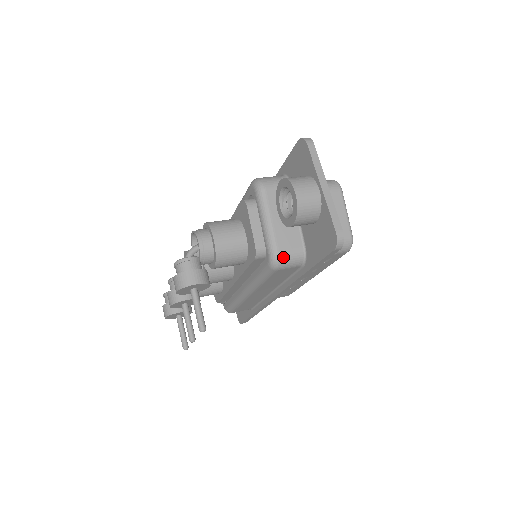
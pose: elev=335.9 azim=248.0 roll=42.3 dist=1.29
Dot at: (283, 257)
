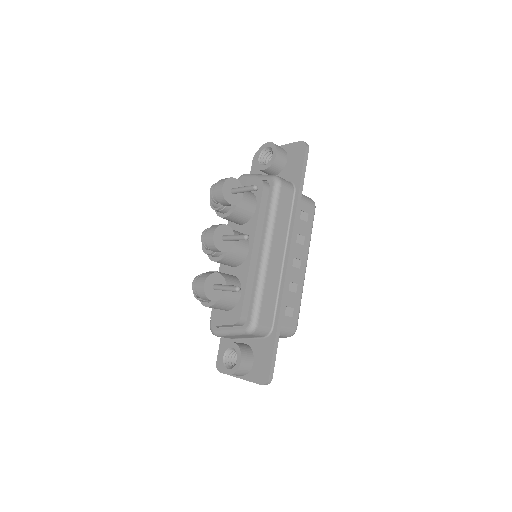
Dot at: (280, 178)
